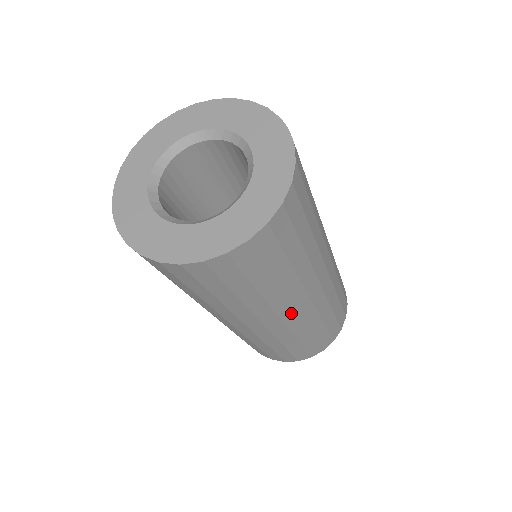
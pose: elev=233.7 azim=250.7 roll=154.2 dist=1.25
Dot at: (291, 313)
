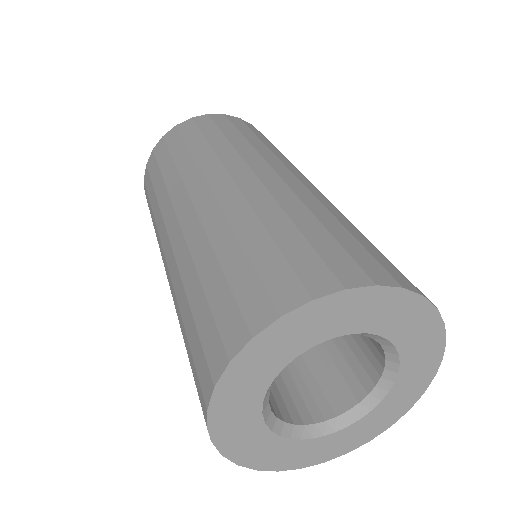
Dot at: occluded
